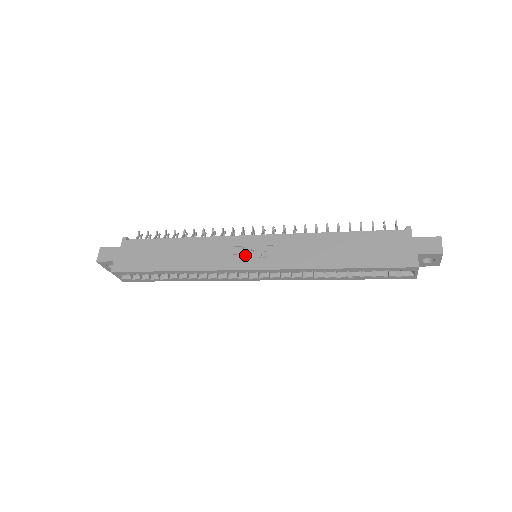
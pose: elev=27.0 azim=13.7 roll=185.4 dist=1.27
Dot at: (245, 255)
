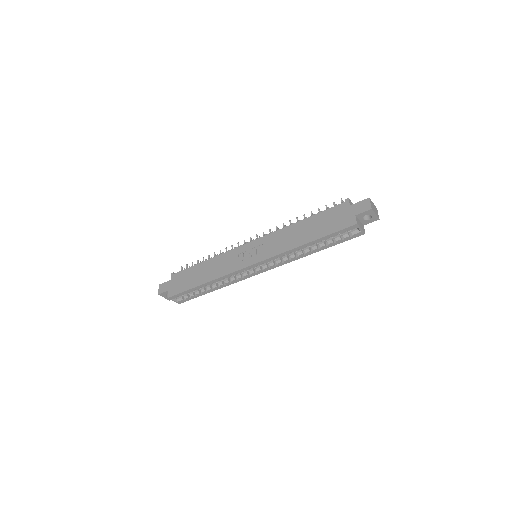
Dot at: (246, 257)
